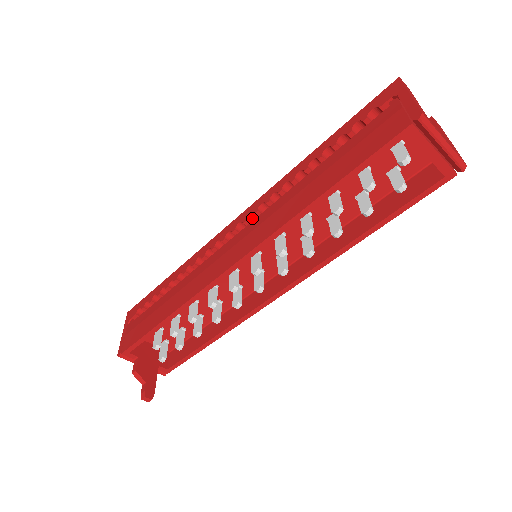
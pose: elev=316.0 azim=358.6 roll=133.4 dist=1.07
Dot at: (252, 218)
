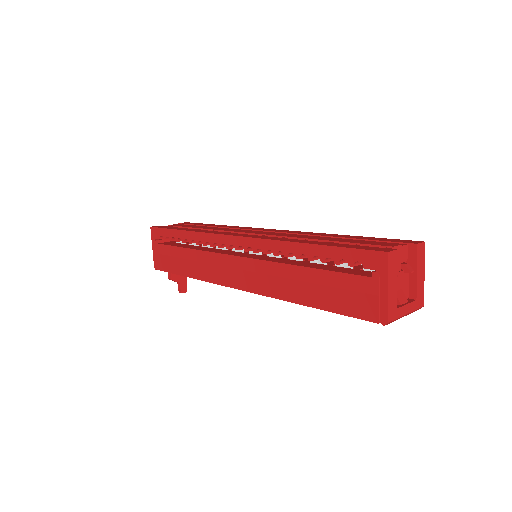
Dot at: occluded
